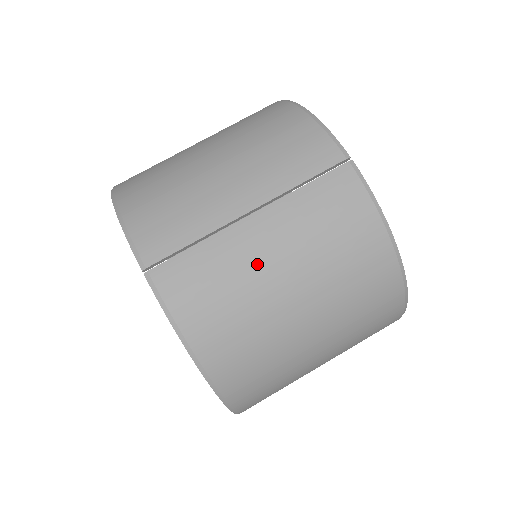
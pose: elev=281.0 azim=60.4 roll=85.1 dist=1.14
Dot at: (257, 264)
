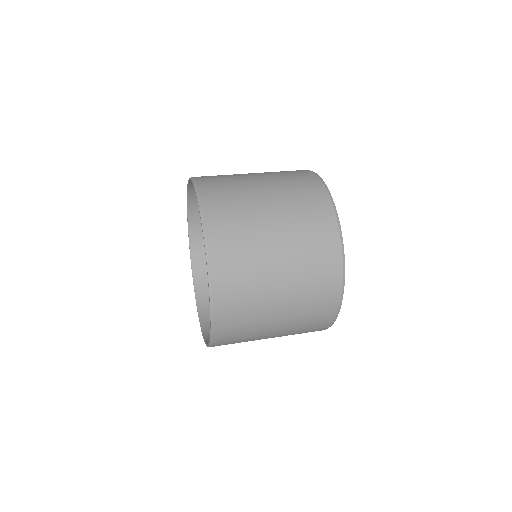
Dot at: (247, 177)
